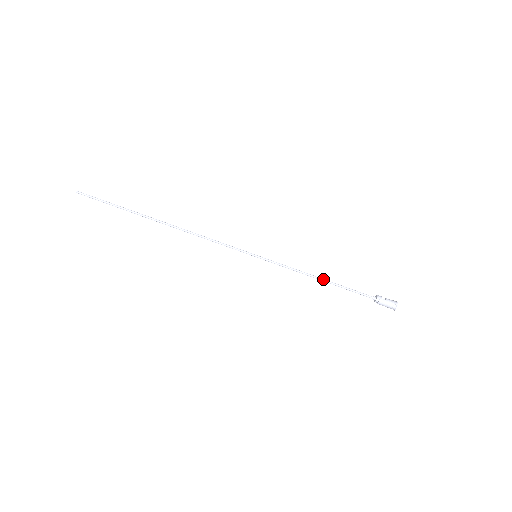
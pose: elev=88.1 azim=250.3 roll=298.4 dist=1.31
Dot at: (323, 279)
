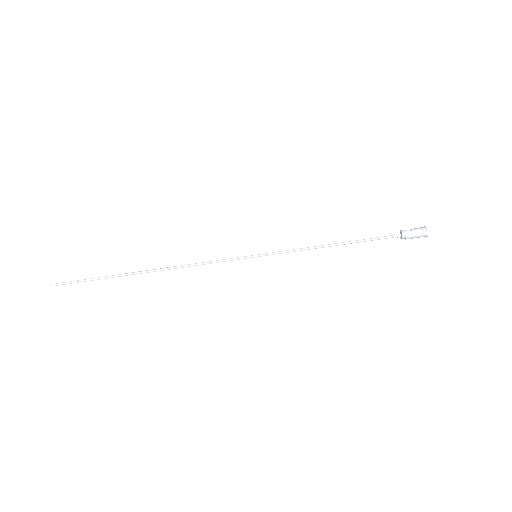
Dot at: (336, 243)
